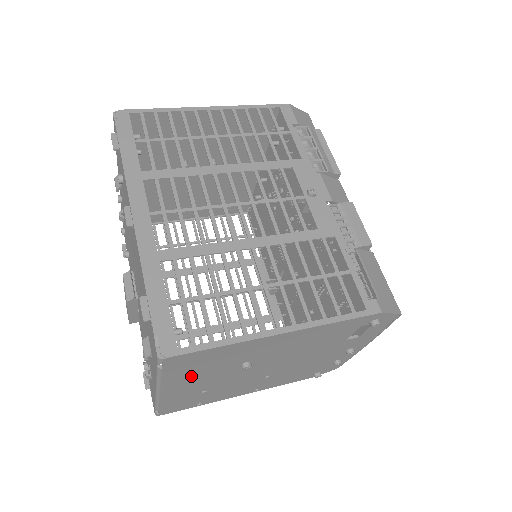
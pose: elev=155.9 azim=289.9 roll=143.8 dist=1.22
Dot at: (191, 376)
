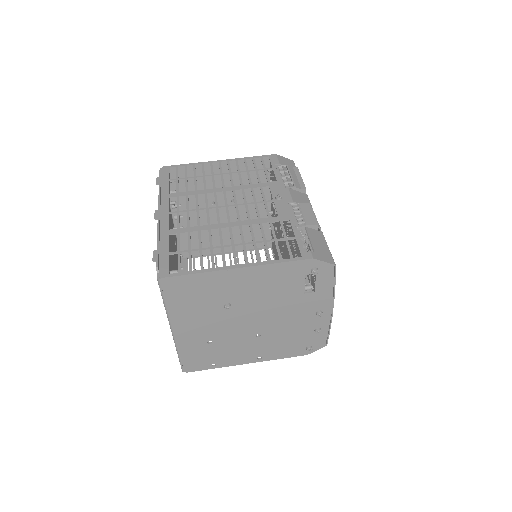
Dot at: (189, 312)
